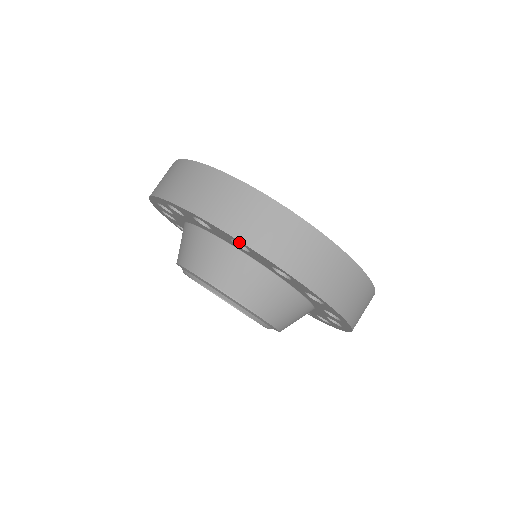
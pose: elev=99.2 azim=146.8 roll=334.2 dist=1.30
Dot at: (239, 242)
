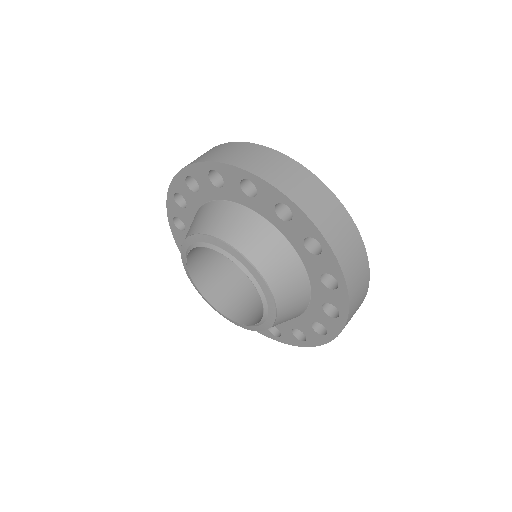
Dot at: (185, 173)
